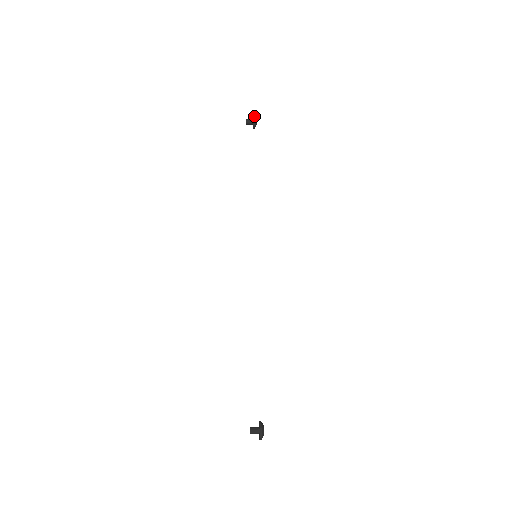
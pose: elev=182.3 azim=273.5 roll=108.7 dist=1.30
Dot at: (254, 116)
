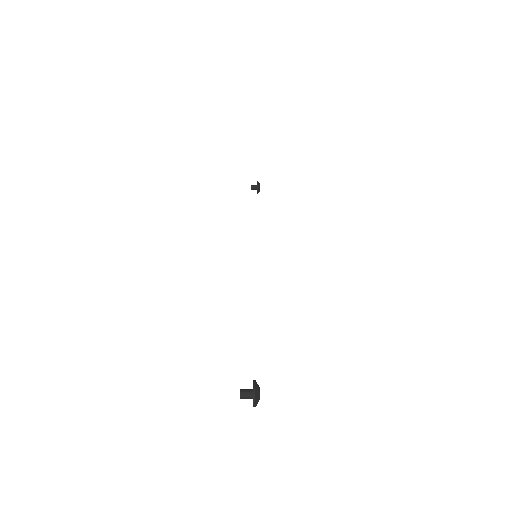
Dot at: (257, 181)
